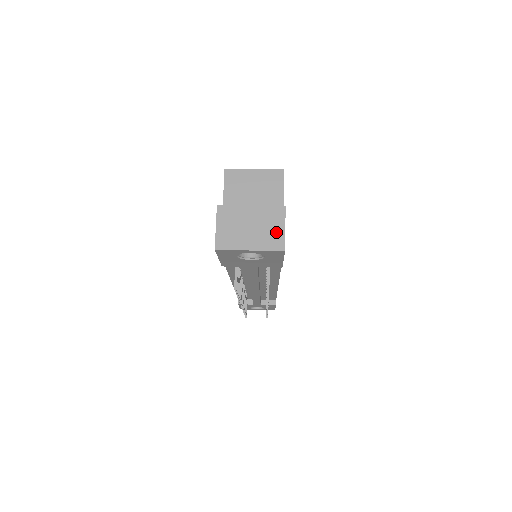
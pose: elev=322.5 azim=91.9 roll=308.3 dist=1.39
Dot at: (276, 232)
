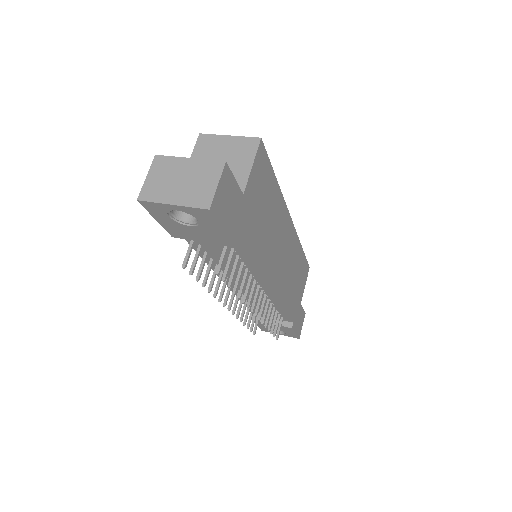
Dot at: (206, 188)
